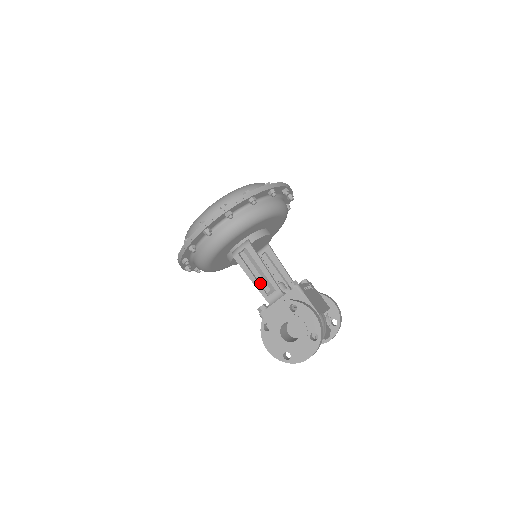
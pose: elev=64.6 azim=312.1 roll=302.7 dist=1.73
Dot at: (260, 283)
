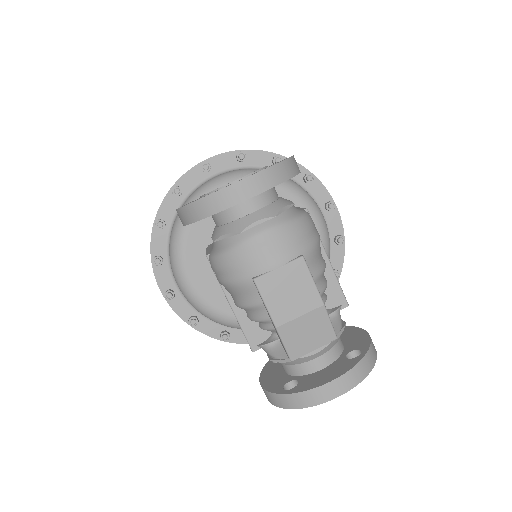
Dot at: occluded
